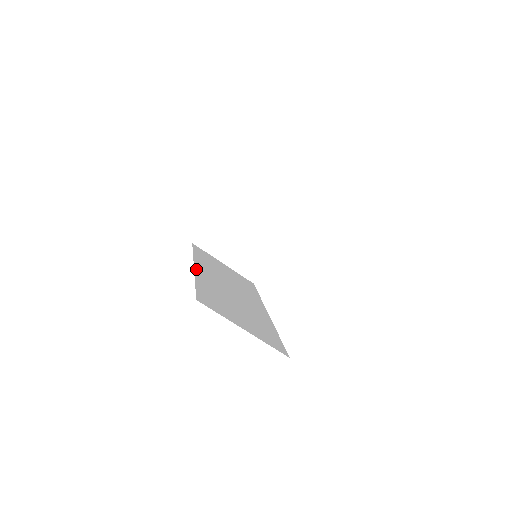
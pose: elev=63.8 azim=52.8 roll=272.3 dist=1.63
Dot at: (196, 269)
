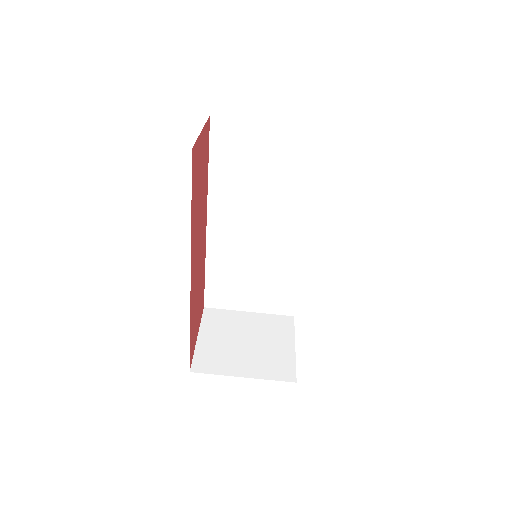
Dot at: occluded
